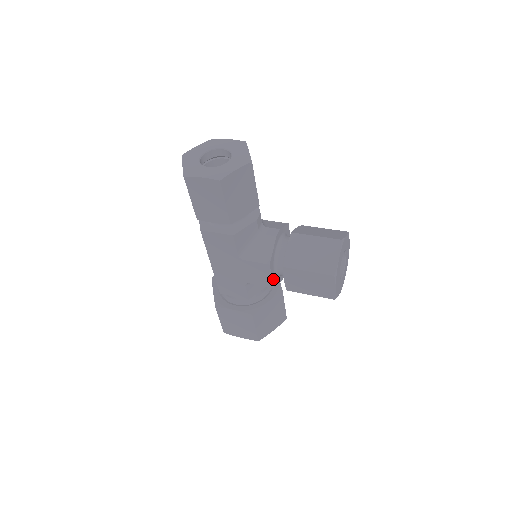
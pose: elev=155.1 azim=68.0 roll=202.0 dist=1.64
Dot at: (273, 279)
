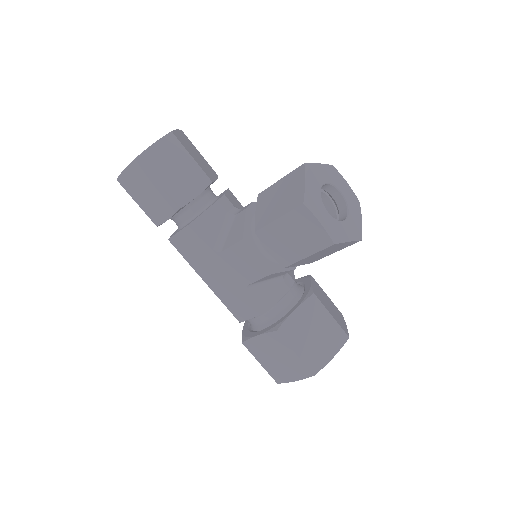
Dot at: (264, 262)
